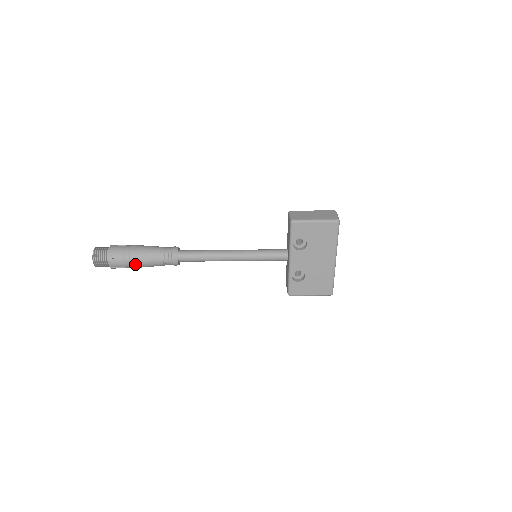
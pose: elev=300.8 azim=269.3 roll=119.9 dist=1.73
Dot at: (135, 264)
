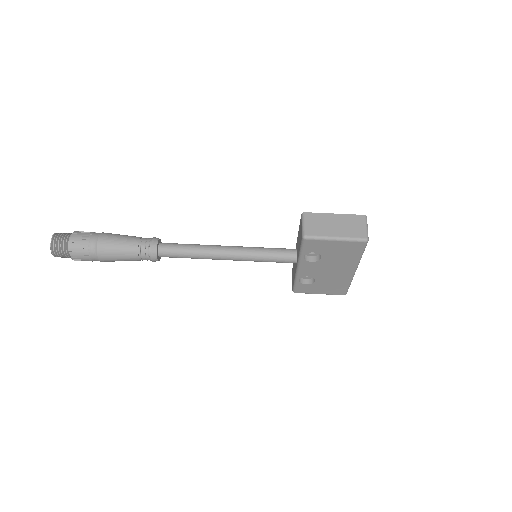
Dot at: (105, 261)
